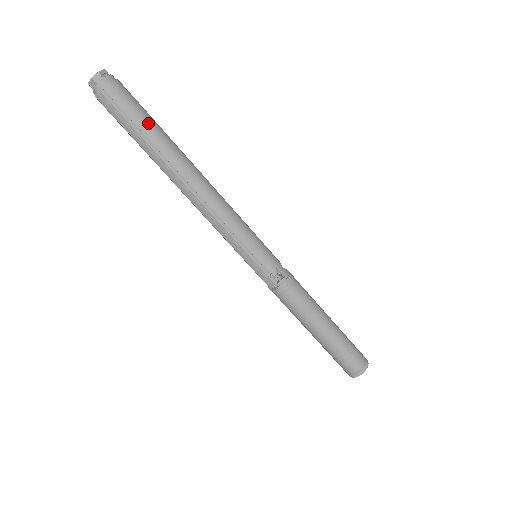
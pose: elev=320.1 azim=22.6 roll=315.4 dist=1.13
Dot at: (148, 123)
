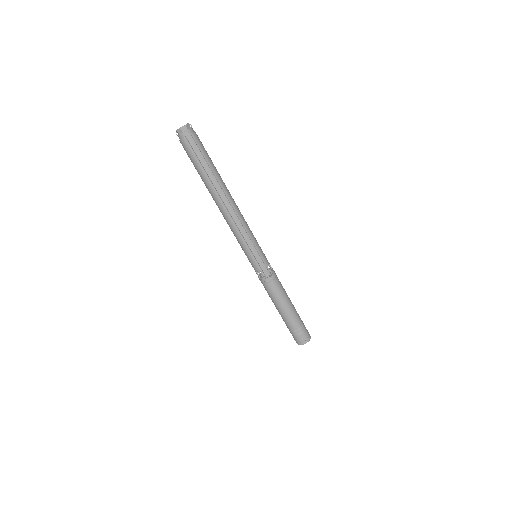
Dot at: (211, 160)
